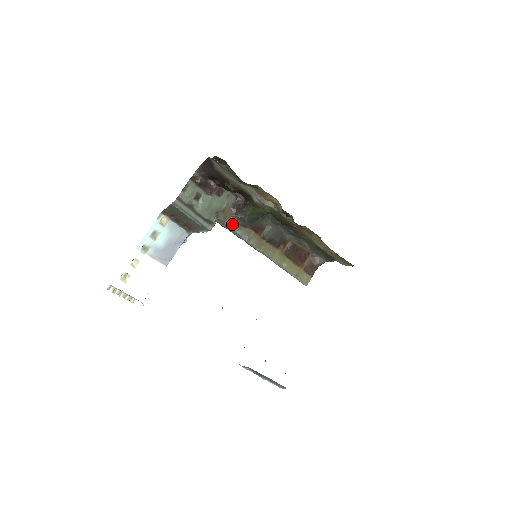
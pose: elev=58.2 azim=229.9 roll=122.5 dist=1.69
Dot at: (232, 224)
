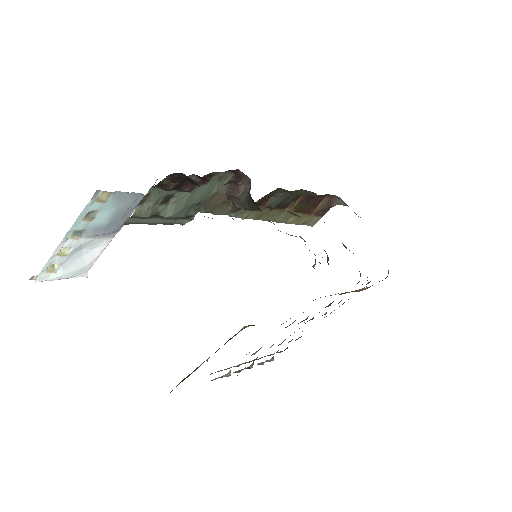
Dot at: (223, 211)
